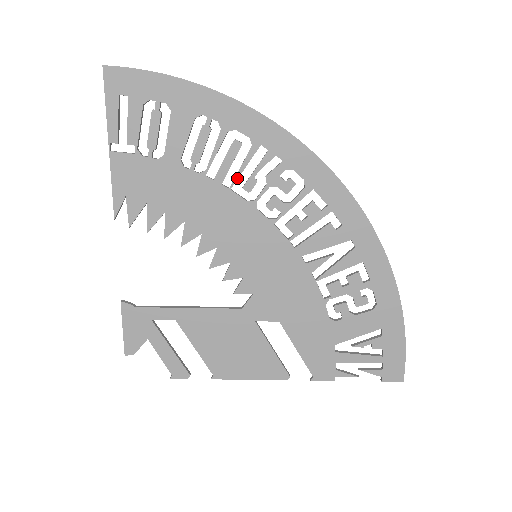
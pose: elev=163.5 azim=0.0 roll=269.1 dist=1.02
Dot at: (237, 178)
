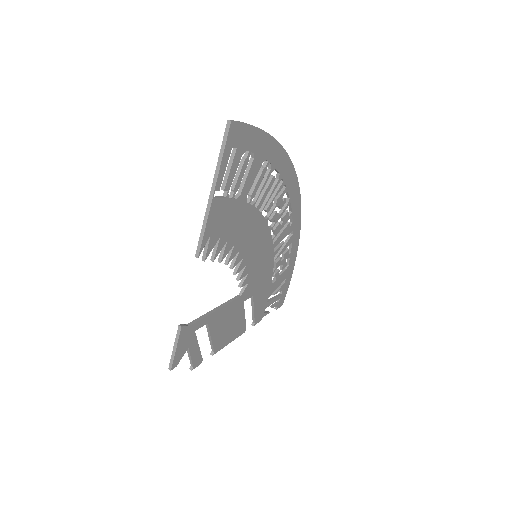
Dot at: (266, 204)
